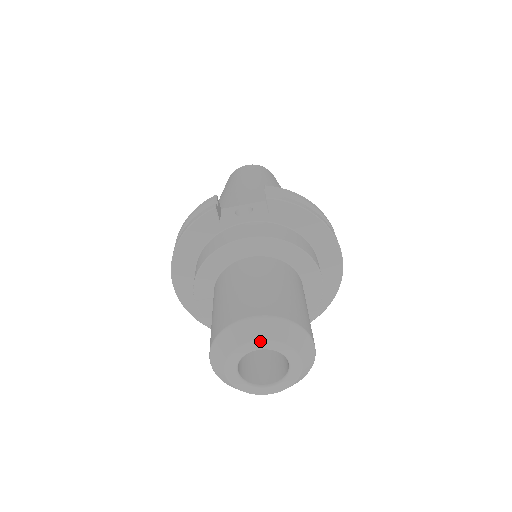
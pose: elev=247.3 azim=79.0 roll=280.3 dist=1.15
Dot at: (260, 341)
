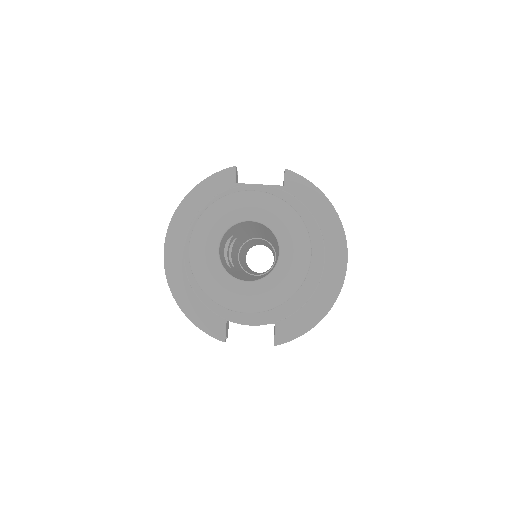
Dot at: (256, 207)
